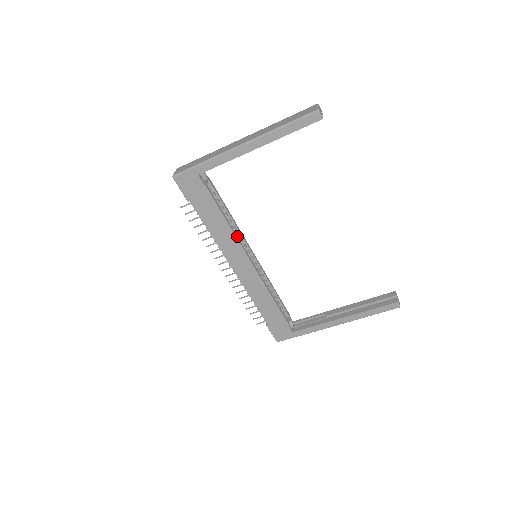
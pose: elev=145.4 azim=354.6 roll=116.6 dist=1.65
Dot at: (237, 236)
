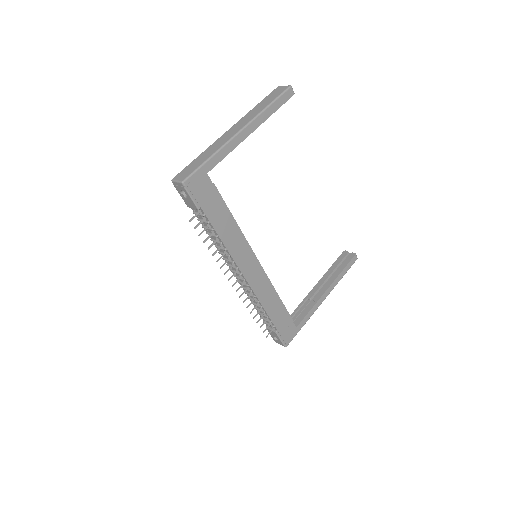
Dot at: (243, 237)
